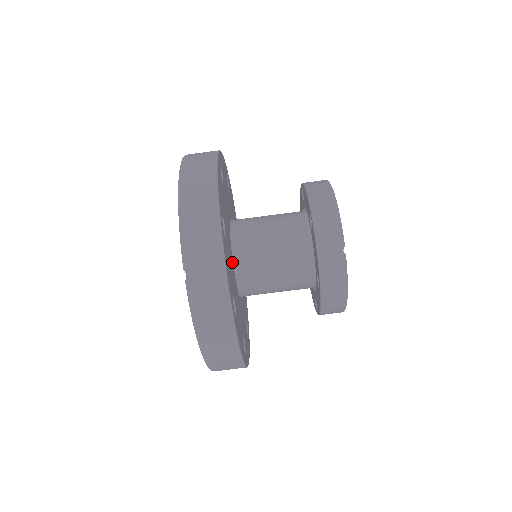
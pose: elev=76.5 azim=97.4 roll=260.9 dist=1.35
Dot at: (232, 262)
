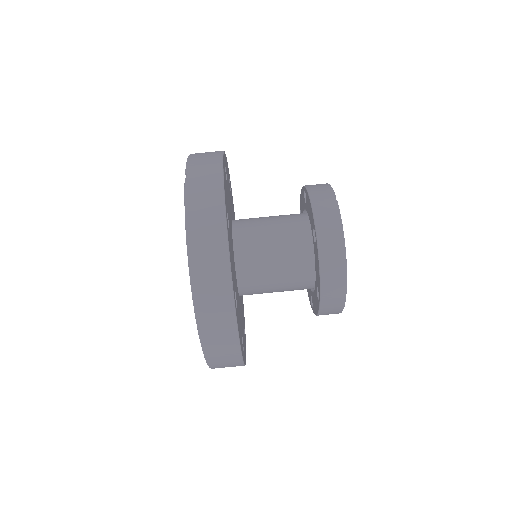
Dot at: (231, 226)
